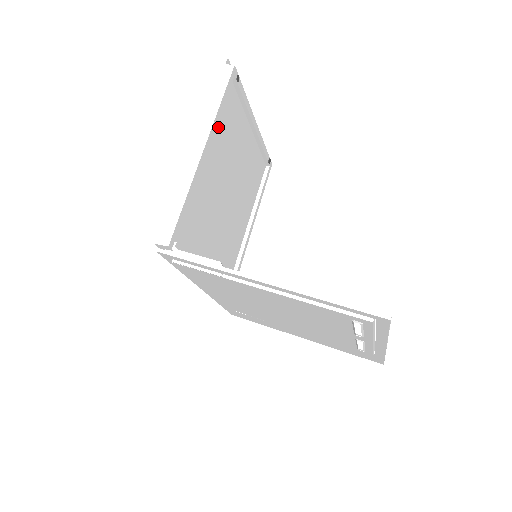
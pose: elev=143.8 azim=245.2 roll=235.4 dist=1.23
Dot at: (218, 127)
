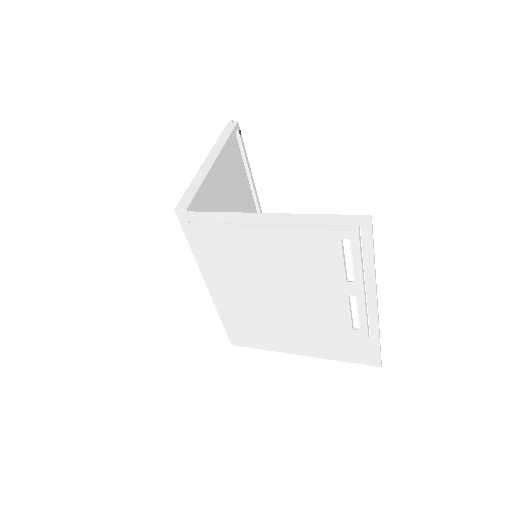
Dot at: (225, 158)
